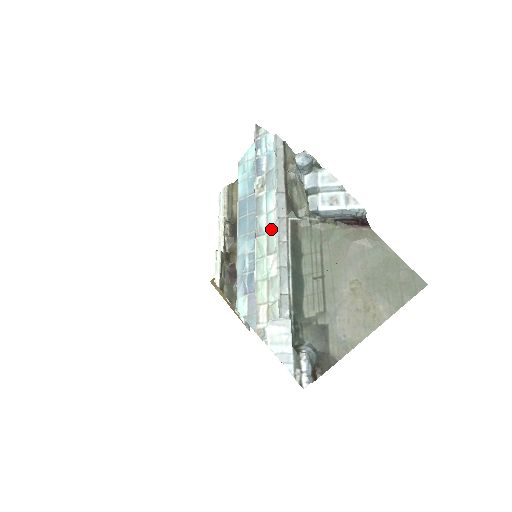
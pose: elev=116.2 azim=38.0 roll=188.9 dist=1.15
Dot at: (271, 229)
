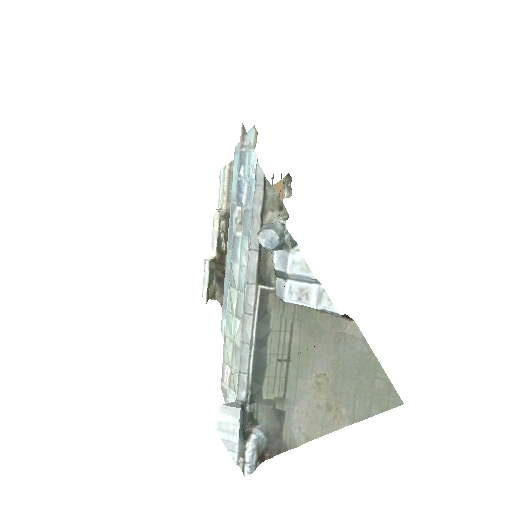
Dot at: (241, 288)
